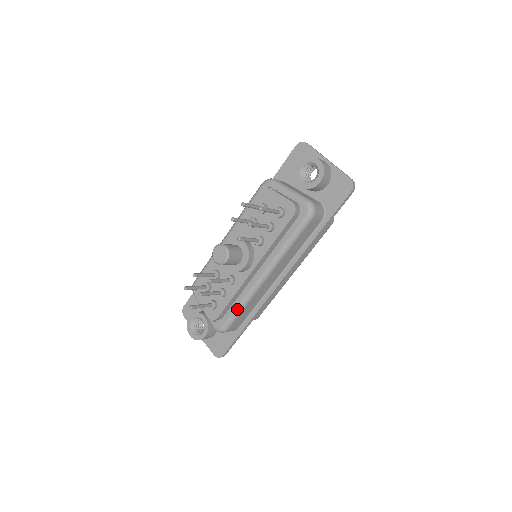
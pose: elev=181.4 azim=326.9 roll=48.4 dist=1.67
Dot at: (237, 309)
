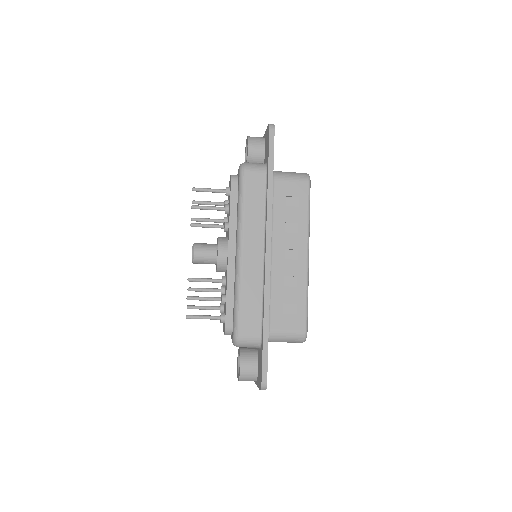
Dot at: (235, 304)
